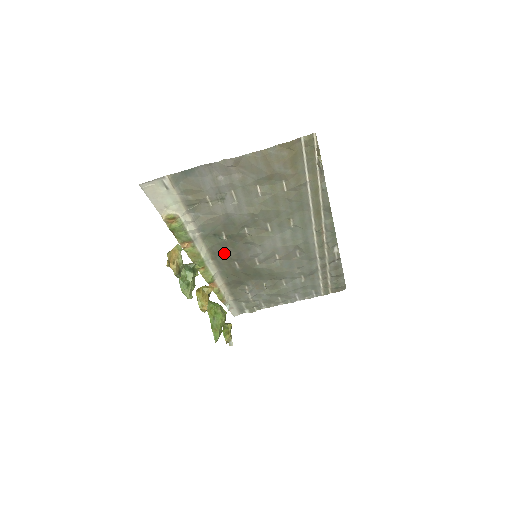
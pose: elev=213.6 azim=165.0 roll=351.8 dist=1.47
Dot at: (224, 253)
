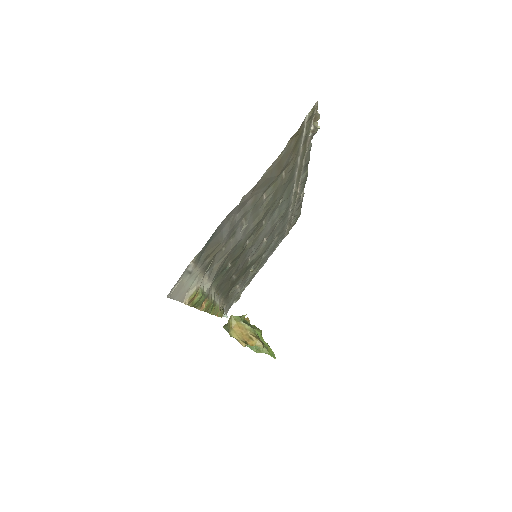
Dot at: (226, 278)
